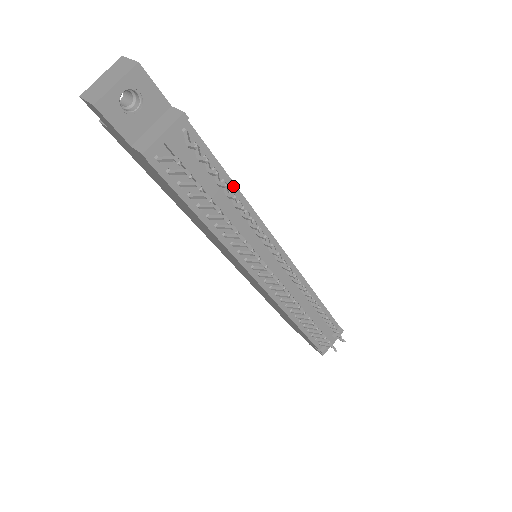
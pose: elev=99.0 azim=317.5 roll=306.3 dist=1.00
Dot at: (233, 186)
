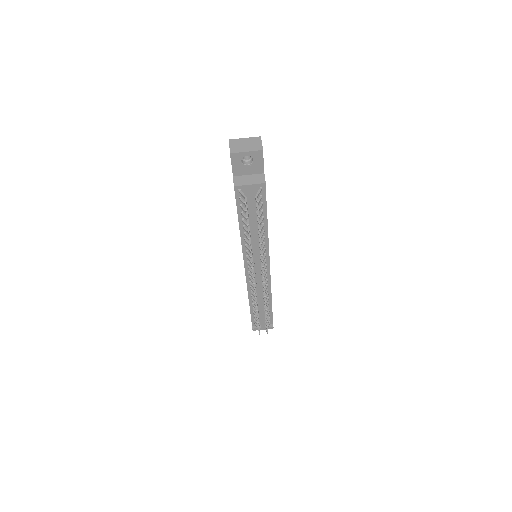
Dot at: (266, 222)
